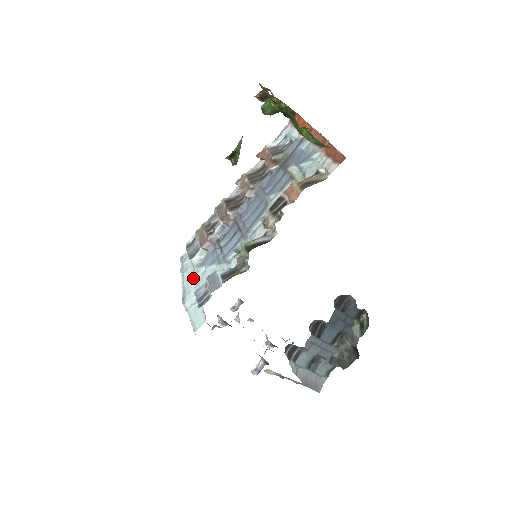
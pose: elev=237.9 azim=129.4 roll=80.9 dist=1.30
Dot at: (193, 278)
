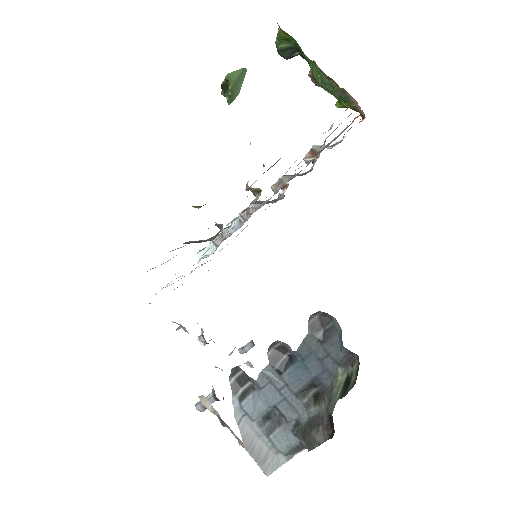
Dot at: occluded
